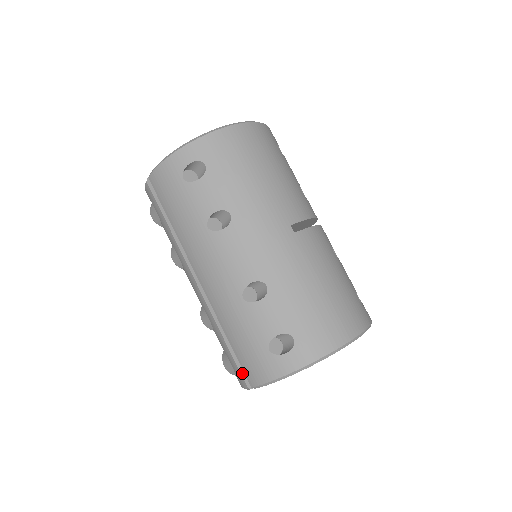
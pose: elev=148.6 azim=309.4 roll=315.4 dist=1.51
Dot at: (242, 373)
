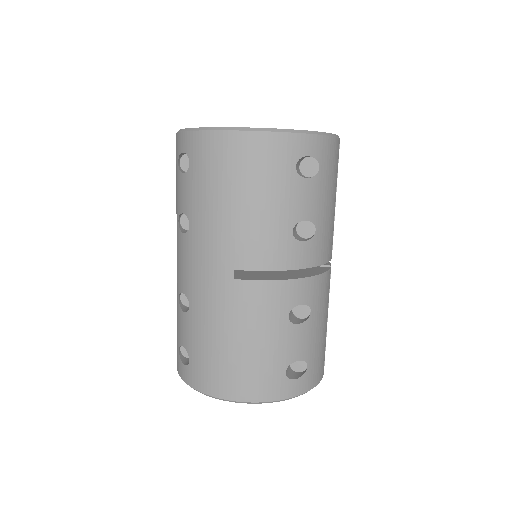
Dot at: occluded
